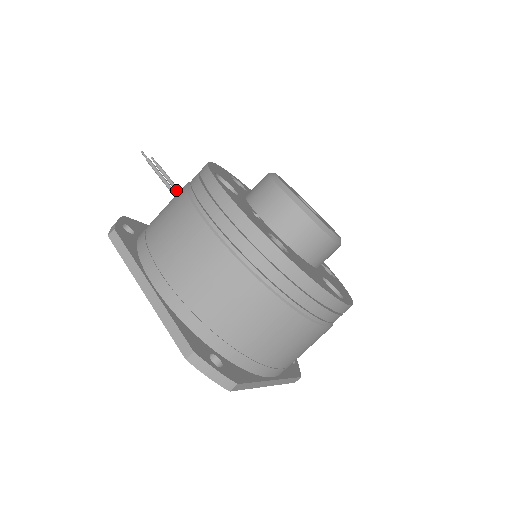
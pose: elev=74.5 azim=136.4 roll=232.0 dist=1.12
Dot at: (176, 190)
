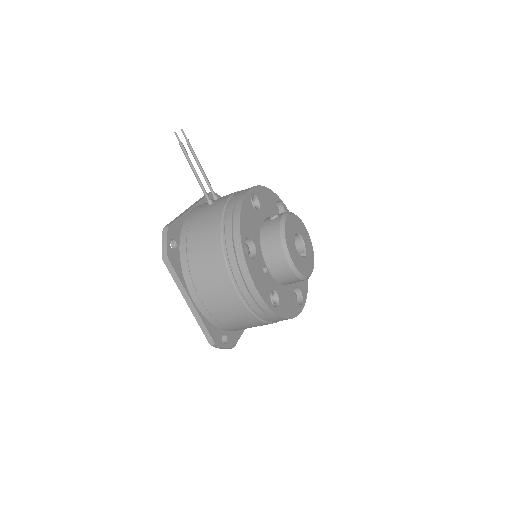
Dot at: (202, 173)
